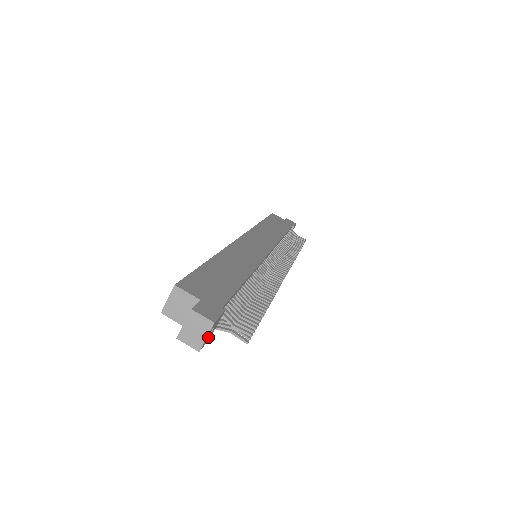
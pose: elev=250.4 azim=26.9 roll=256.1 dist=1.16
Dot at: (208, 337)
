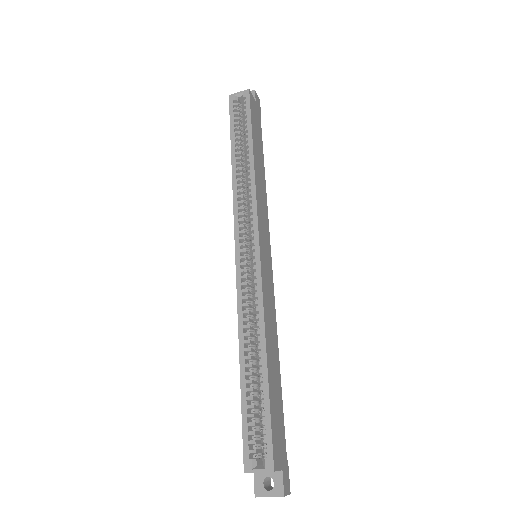
Dot at: (270, 482)
